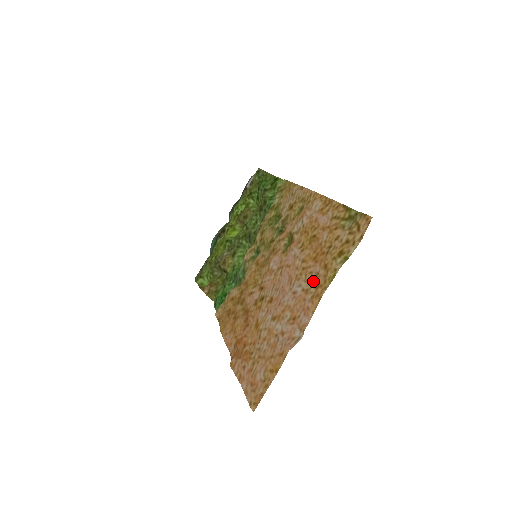
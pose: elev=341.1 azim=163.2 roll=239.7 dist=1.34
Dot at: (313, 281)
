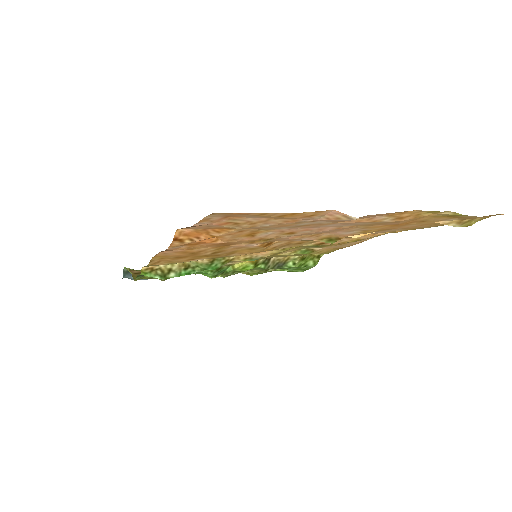
Dot at: (388, 221)
